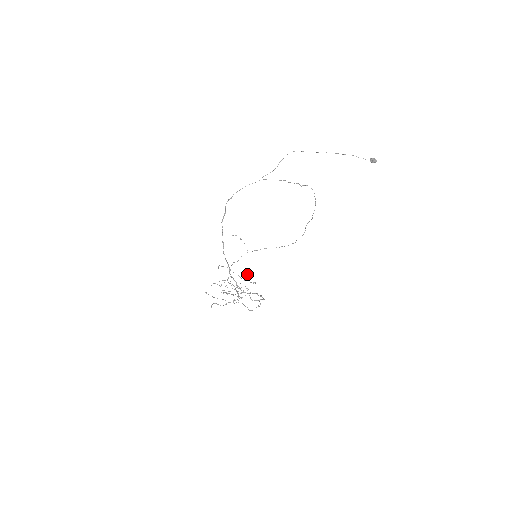
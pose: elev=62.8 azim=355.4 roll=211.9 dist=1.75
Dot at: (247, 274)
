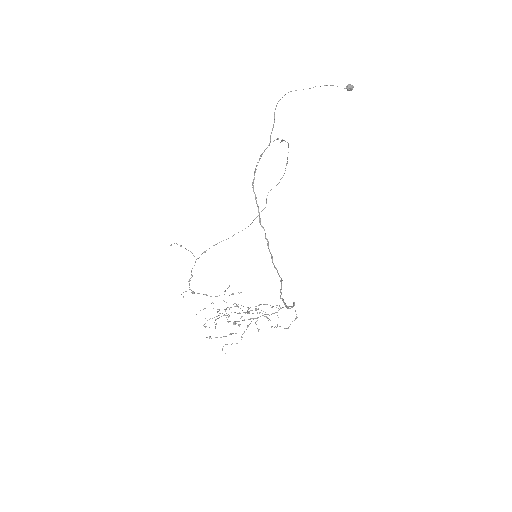
Dot at: occluded
